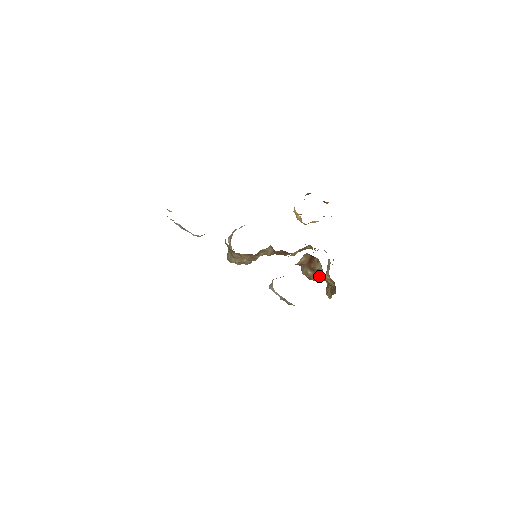
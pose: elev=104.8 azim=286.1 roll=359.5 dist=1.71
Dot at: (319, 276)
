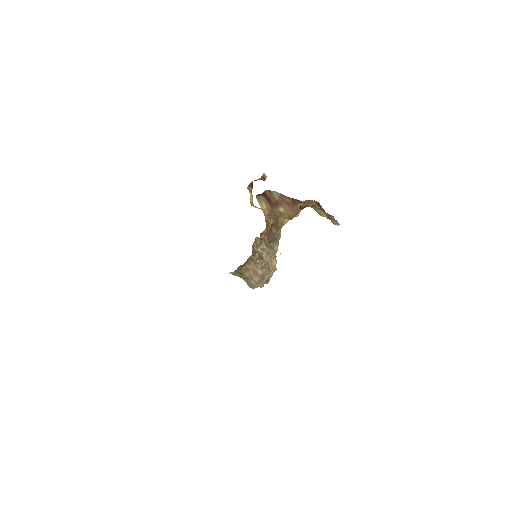
Dot at: (289, 204)
